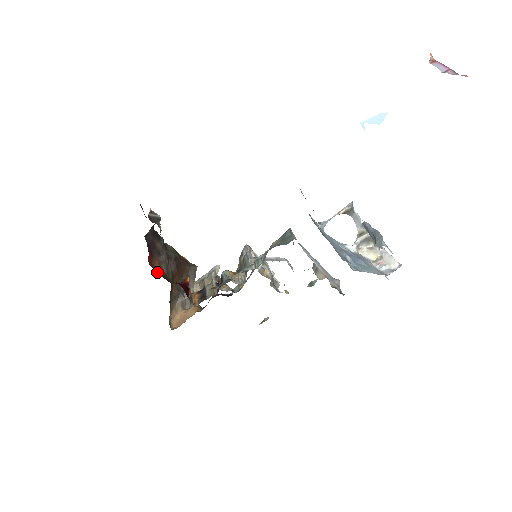
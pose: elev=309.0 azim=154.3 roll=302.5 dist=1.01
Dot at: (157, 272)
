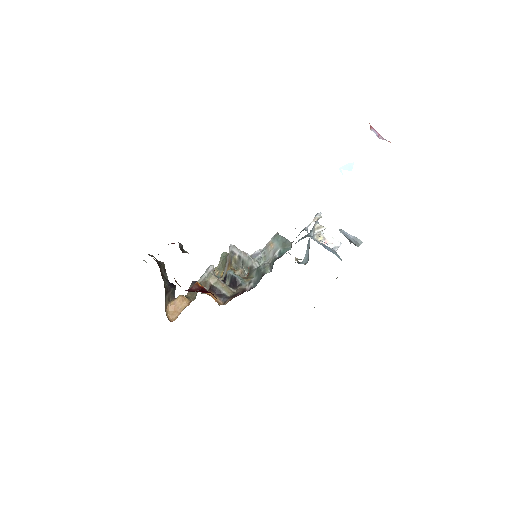
Dot at: occluded
